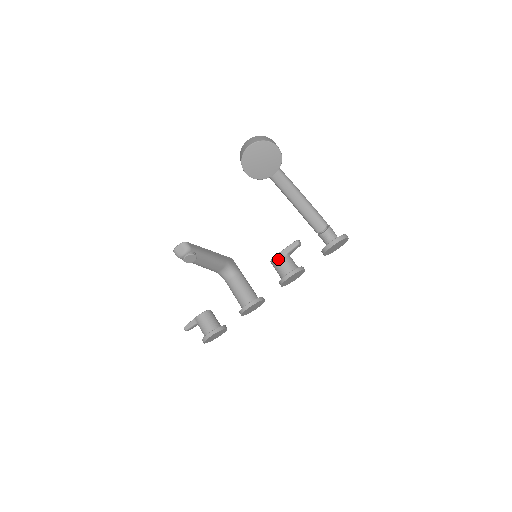
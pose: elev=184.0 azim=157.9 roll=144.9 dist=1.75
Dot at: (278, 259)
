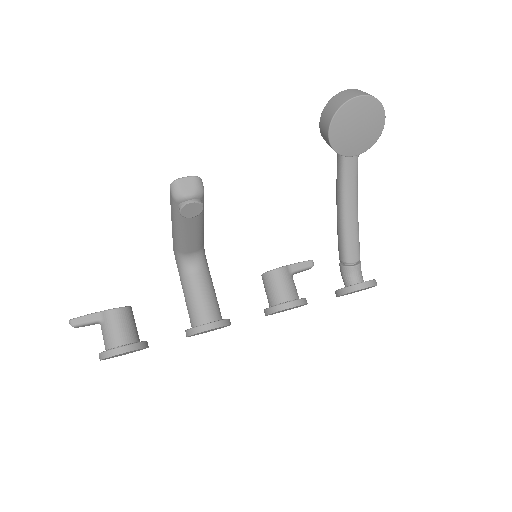
Dot at: (282, 274)
